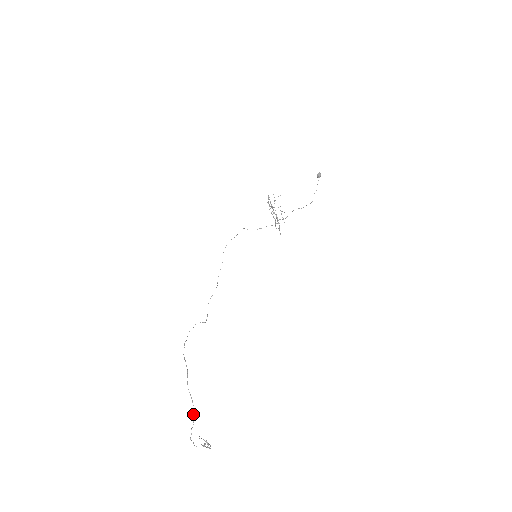
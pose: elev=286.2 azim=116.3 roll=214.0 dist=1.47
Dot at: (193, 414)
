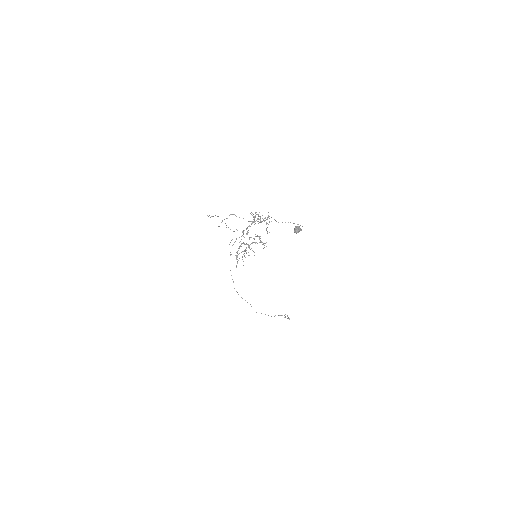
Dot at: occluded
